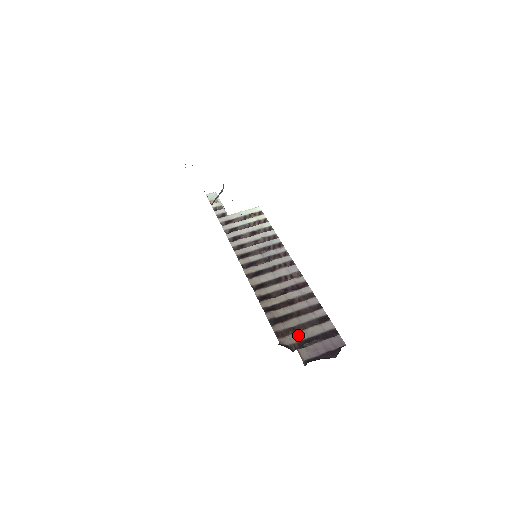
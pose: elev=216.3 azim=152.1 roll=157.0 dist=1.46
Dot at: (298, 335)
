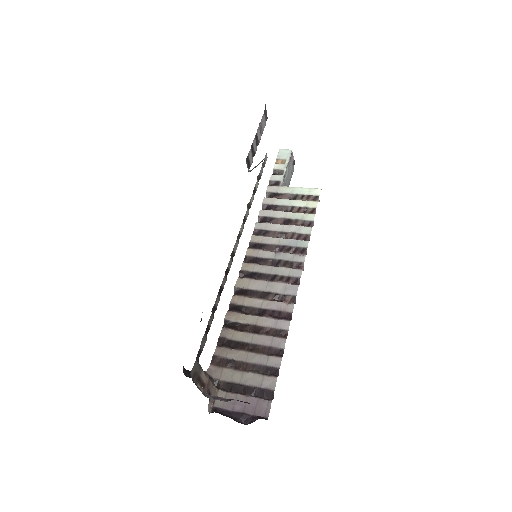
Dot at: (232, 373)
